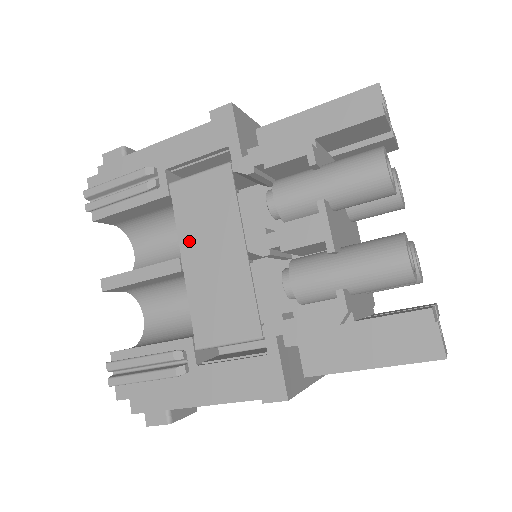
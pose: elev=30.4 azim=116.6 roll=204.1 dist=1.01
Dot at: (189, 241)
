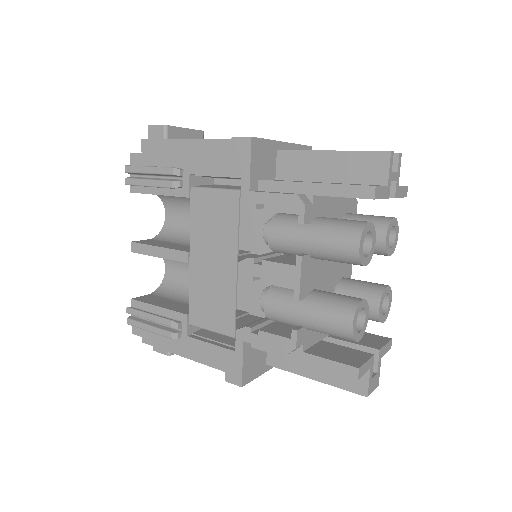
Dot at: (197, 242)
